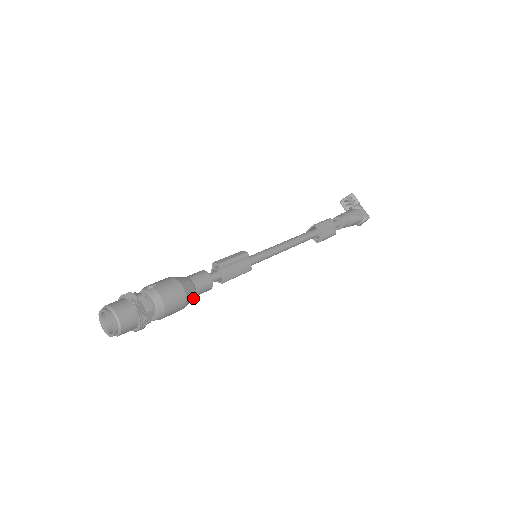
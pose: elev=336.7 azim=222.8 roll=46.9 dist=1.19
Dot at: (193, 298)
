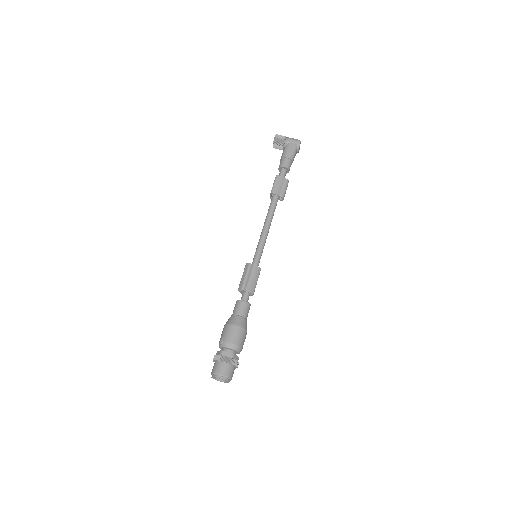
Dot at: (246, 322)
